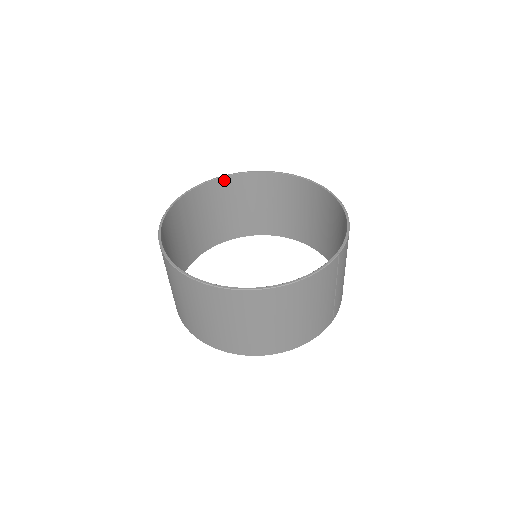
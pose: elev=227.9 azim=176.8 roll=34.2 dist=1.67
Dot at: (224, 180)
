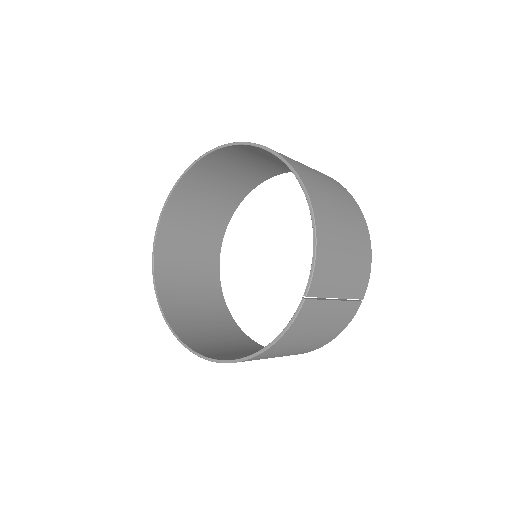
Dot at: (190, 172)
